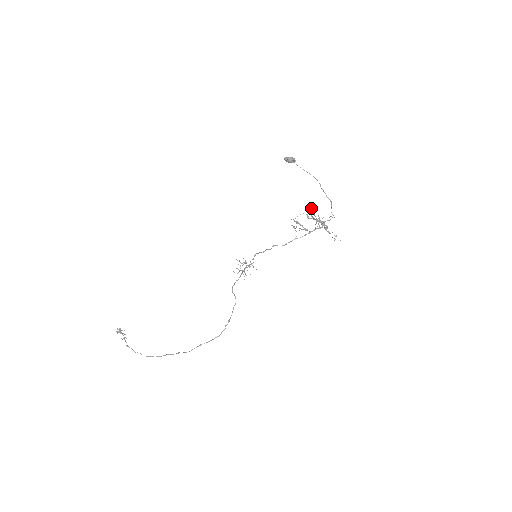
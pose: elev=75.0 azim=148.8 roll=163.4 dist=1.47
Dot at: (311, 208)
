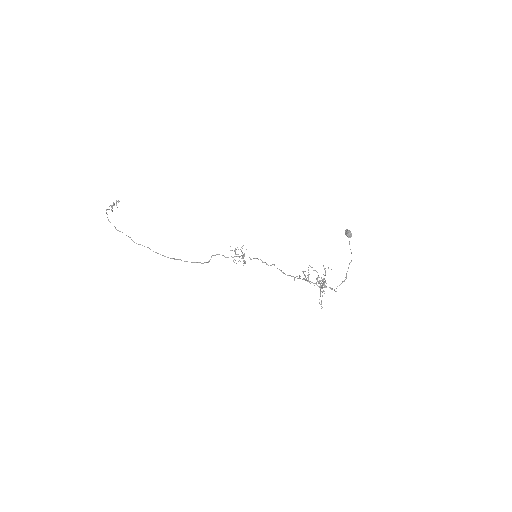
Dot at: (328, 267)
